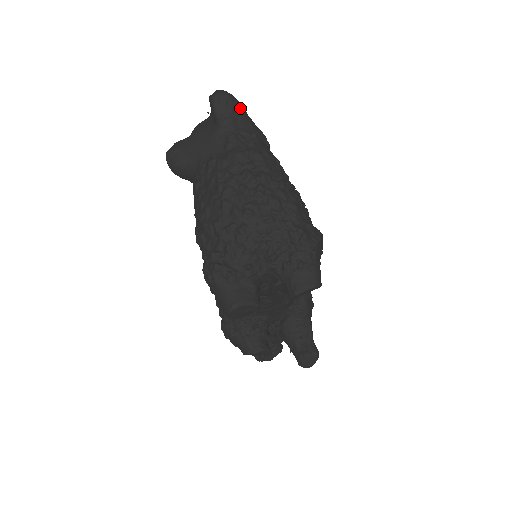
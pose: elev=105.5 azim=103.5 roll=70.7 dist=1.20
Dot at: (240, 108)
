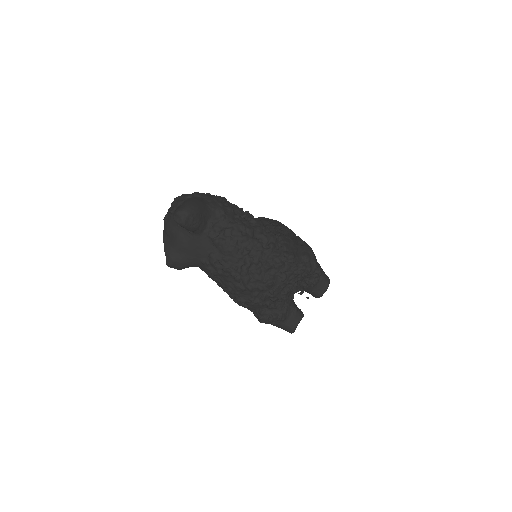
Dot at: (201, 209)
